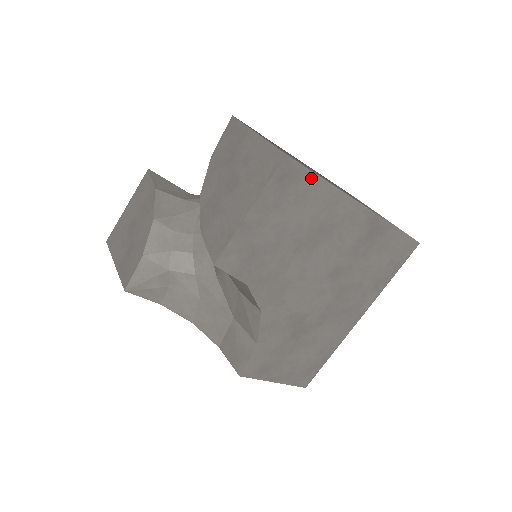
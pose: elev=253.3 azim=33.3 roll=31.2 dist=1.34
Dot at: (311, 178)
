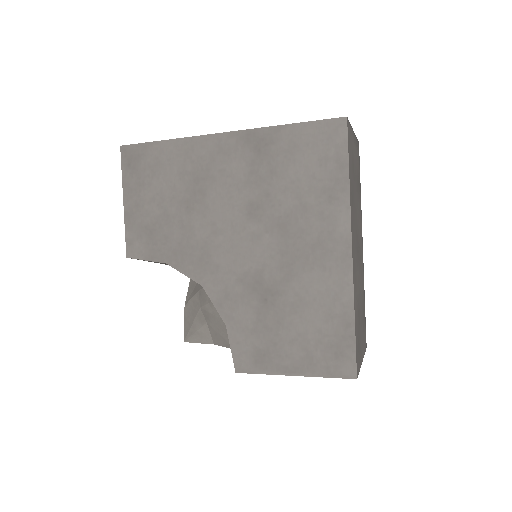
Dot at: (152, 147)
